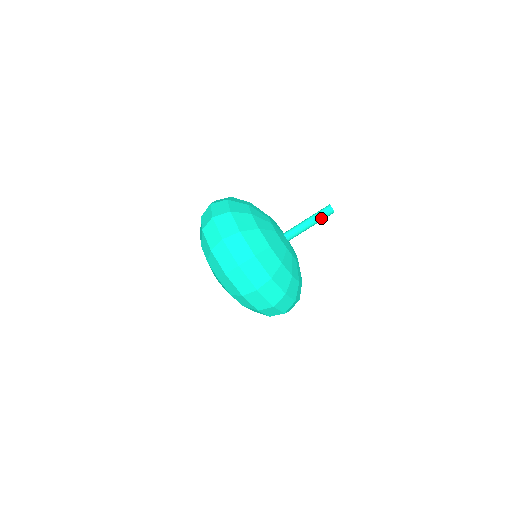
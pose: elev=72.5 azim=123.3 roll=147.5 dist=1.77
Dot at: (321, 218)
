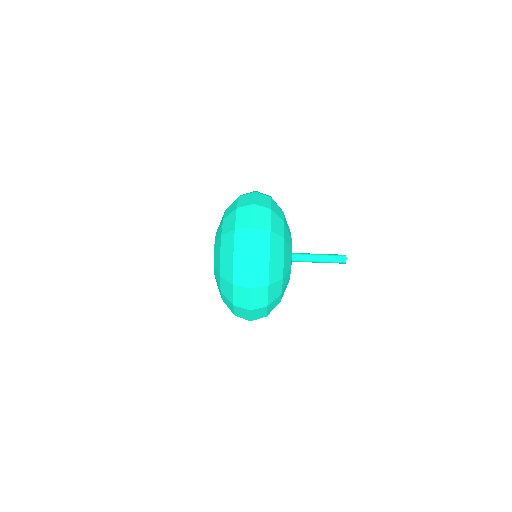
Dot at: (331, 262)
